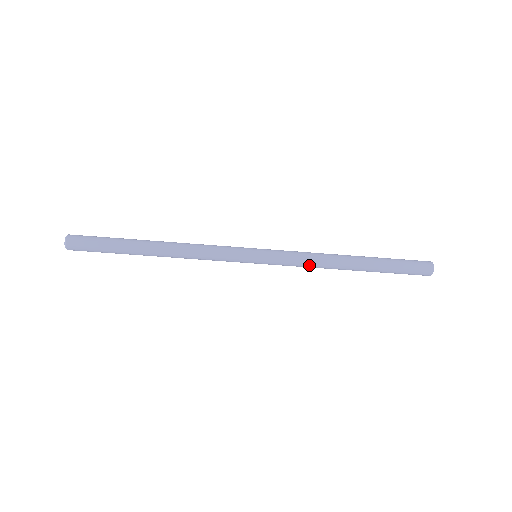
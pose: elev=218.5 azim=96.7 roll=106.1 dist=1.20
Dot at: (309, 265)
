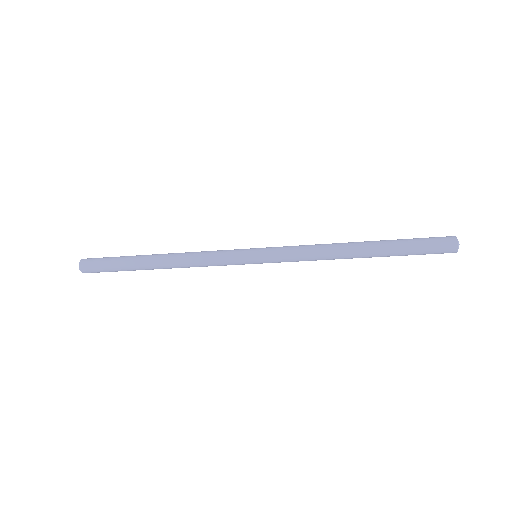
Dot at: (312, 260)
